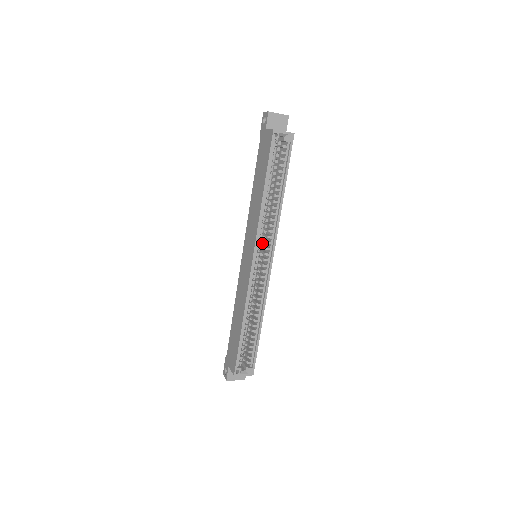
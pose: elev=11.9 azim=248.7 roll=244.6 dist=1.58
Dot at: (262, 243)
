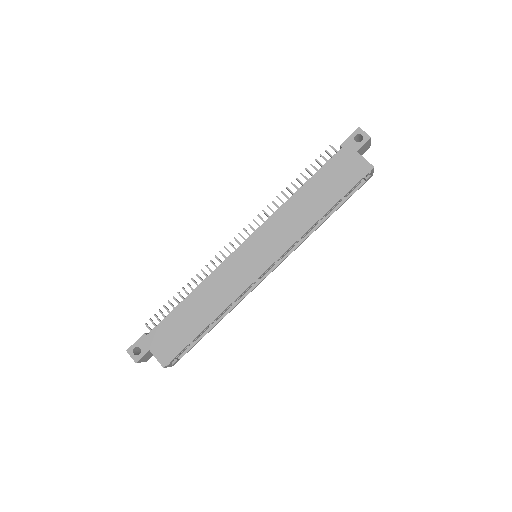
Dot at: occluded
